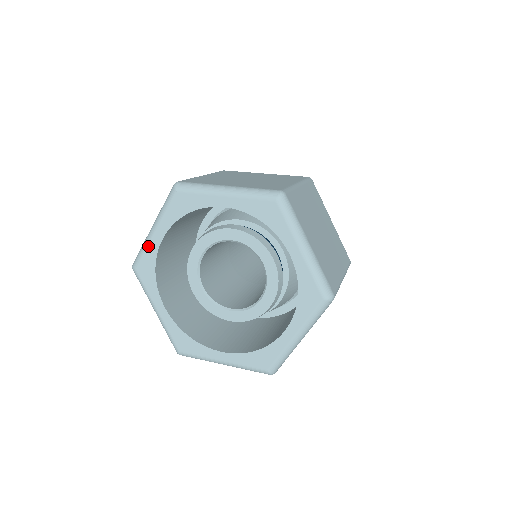
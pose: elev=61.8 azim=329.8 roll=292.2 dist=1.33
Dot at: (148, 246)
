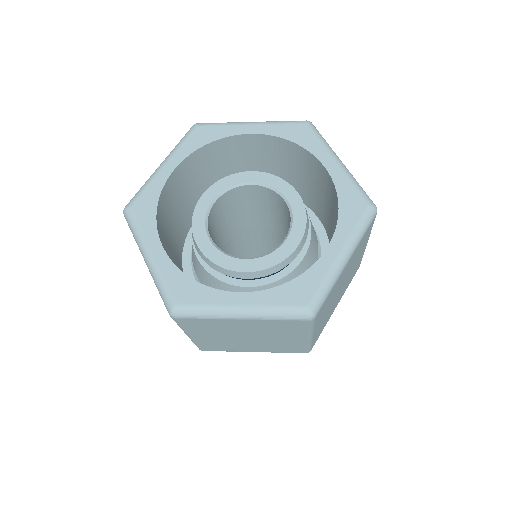
Dot at: (153, 180)
